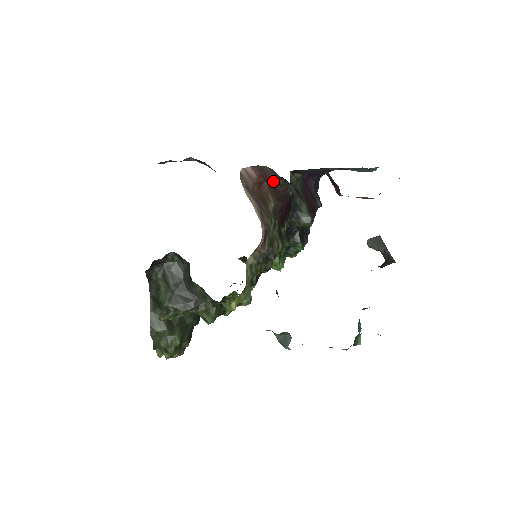
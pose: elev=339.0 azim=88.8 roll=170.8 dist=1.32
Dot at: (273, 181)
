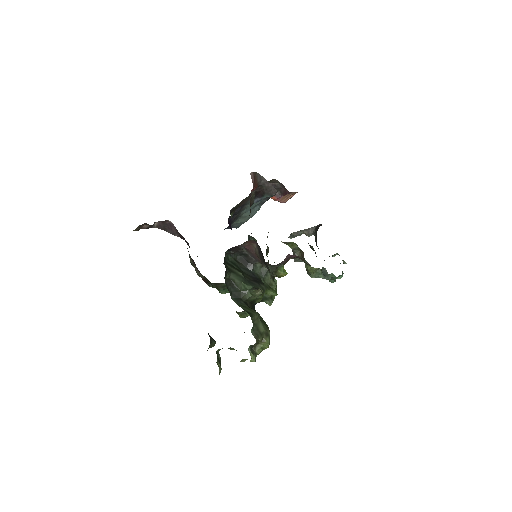
Dot at: (250, 194)
